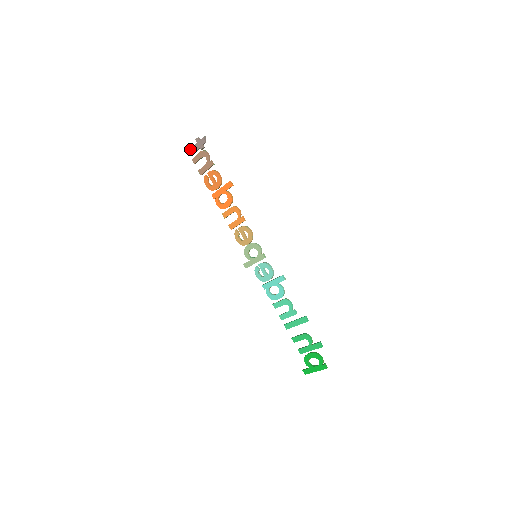
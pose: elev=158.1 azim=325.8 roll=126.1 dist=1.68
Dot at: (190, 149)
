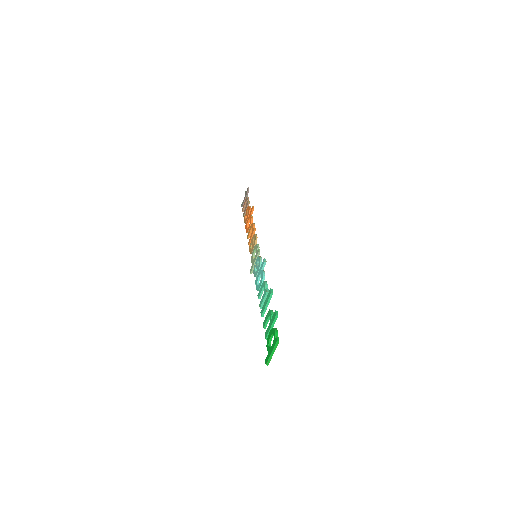
Dot at: (242, 203)
